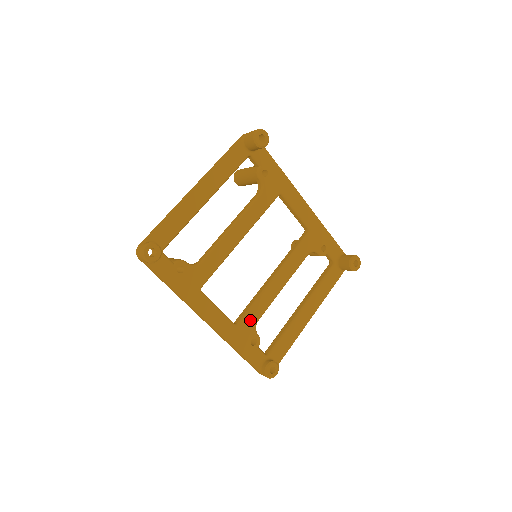
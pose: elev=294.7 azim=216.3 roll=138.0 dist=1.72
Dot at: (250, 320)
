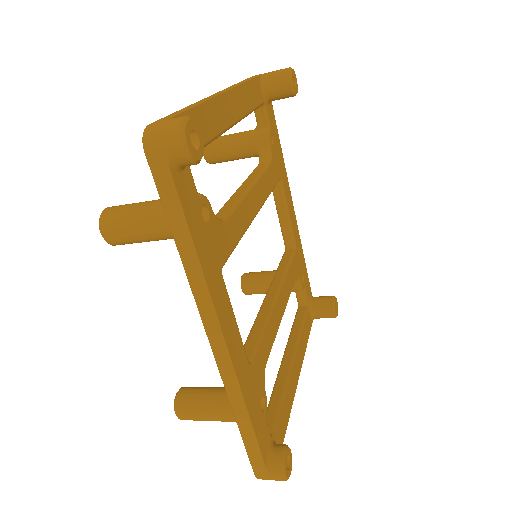
Dot at: (261, 360)
